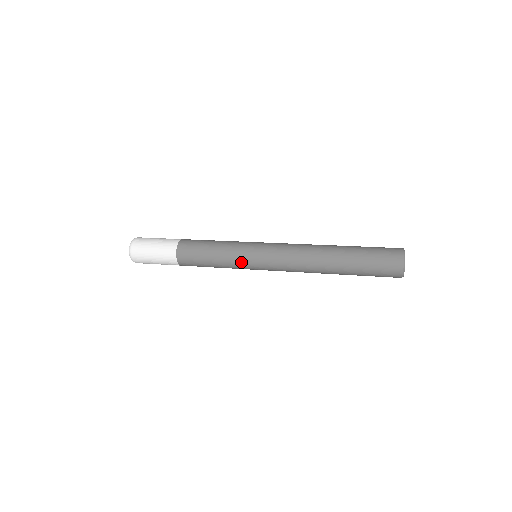
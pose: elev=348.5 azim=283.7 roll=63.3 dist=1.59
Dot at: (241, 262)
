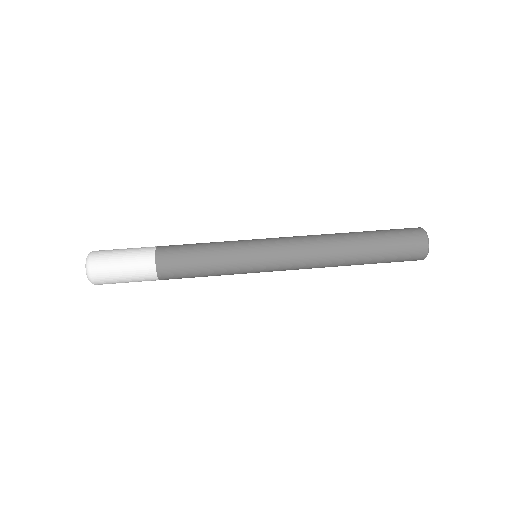
Dot at: (242, 262)
